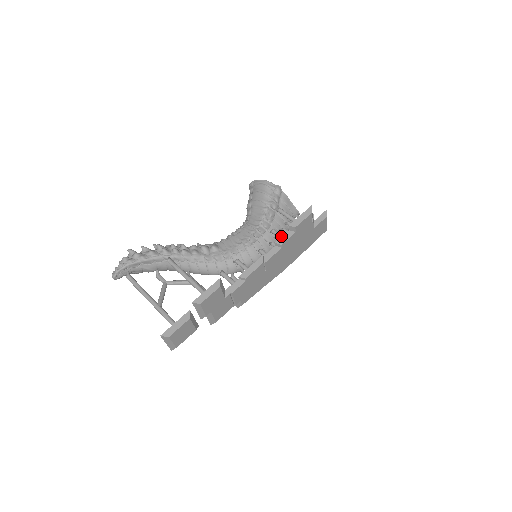
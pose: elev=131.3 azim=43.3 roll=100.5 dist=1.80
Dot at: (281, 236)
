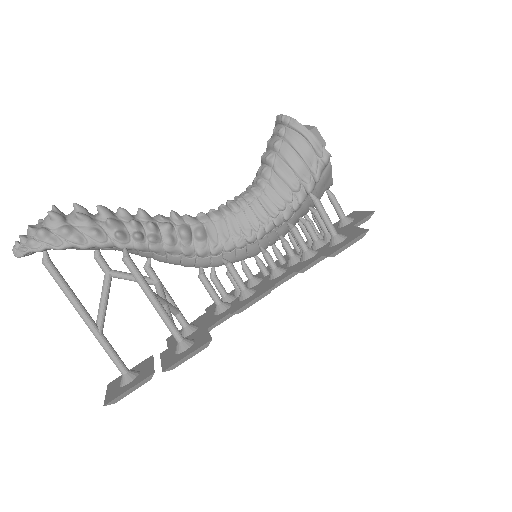
Dot at: (303, 245)
